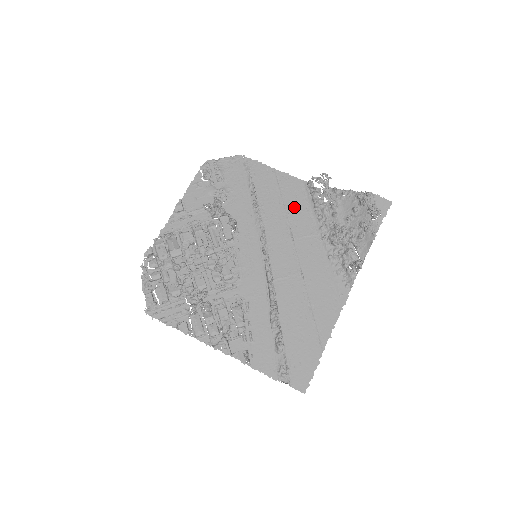
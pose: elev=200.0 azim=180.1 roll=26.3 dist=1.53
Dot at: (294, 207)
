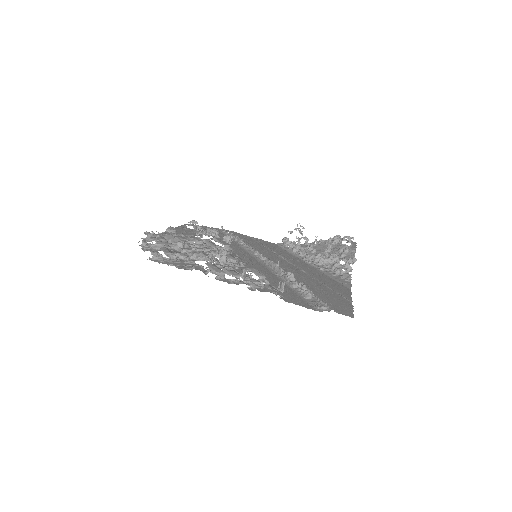
Dot at: (275, 249)
